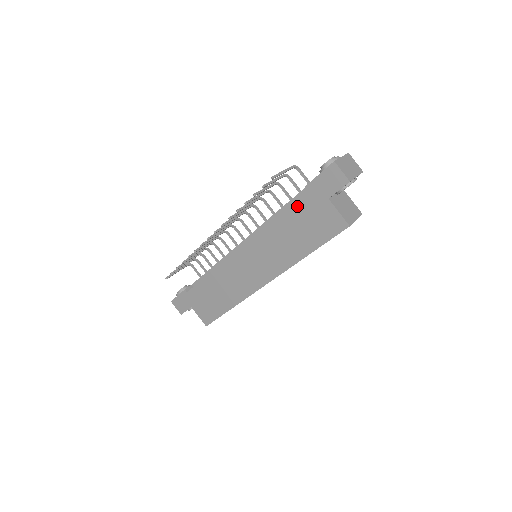
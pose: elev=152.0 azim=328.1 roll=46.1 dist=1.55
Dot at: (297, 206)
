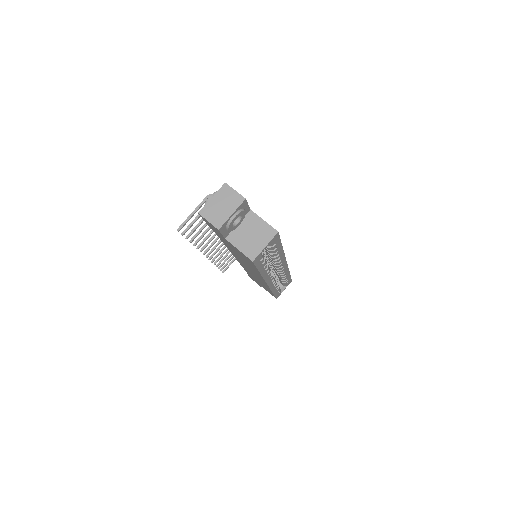
Dot at: (221, 239)
